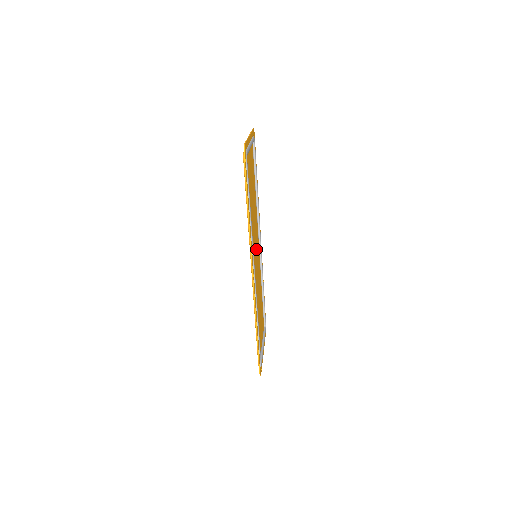
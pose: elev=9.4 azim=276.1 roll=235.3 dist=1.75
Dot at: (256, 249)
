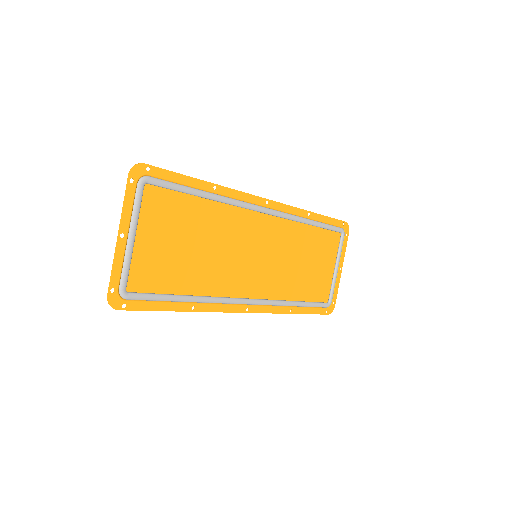
Dot at: (255, 243)
